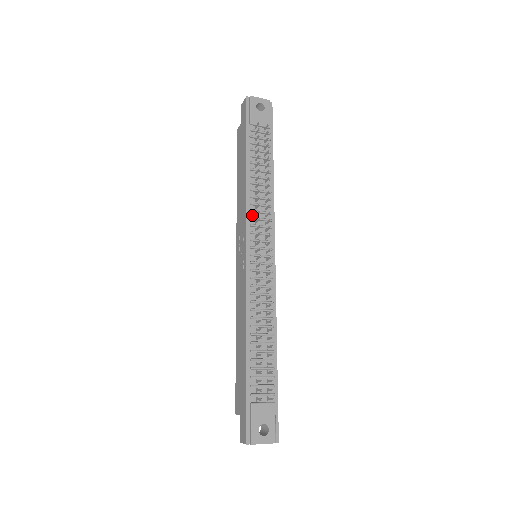
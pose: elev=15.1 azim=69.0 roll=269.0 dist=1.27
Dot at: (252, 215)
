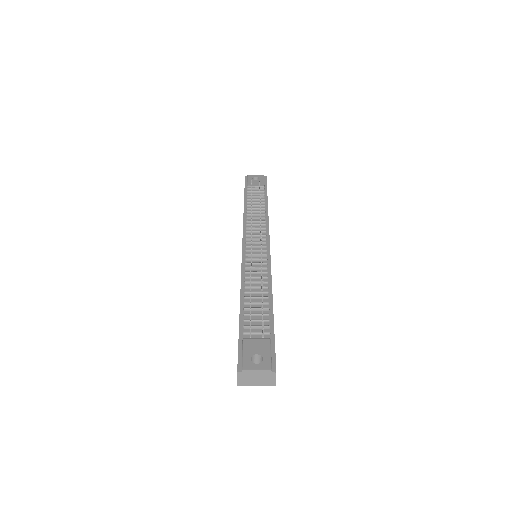
Dot at: (248, 227)
